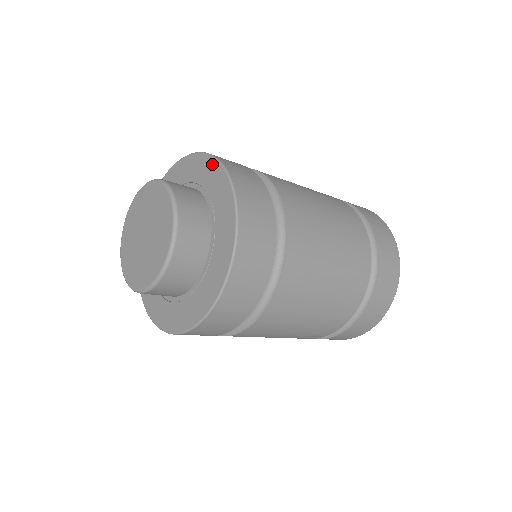
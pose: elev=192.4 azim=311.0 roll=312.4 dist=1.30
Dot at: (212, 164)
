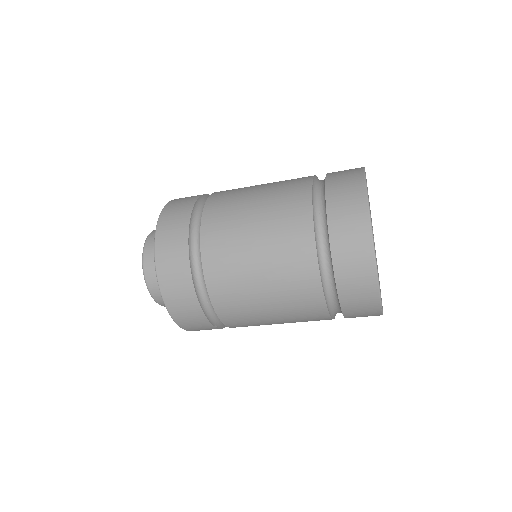
Dot at: occluded
